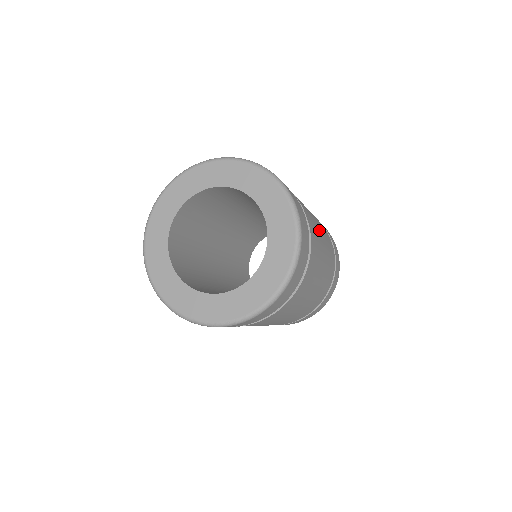
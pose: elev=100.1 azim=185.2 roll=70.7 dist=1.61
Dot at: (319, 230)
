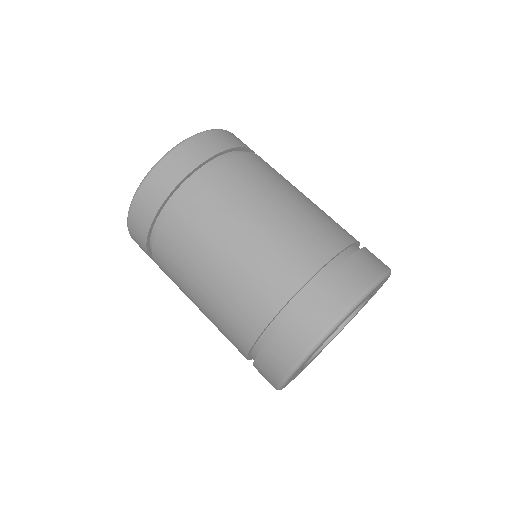
Dot at: (290, 190)
